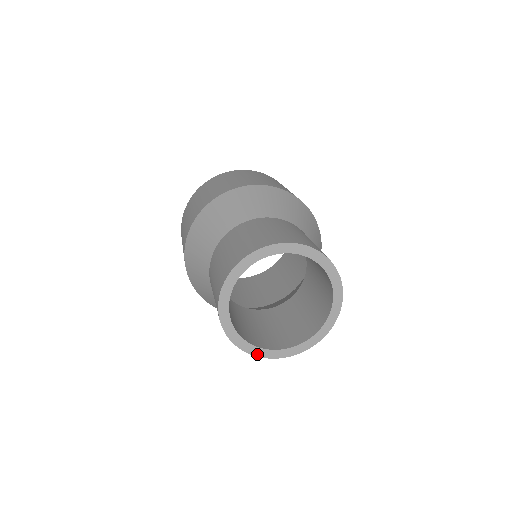
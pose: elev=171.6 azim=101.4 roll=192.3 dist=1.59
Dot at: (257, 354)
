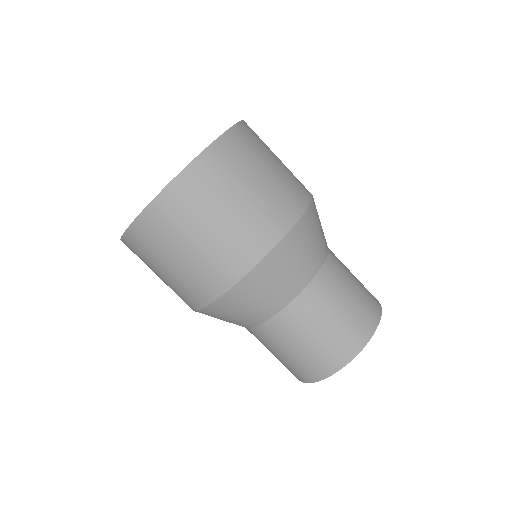
Dot at: occluded
